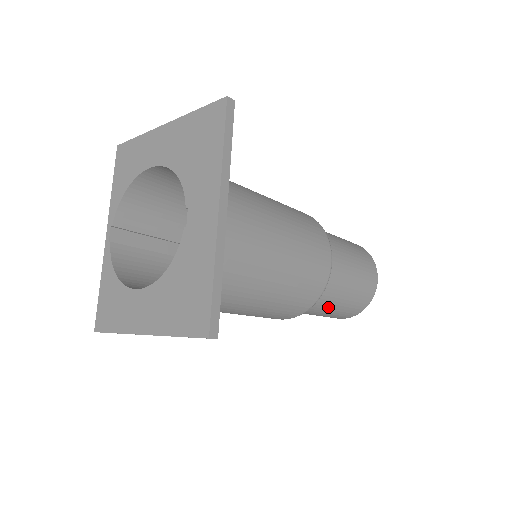
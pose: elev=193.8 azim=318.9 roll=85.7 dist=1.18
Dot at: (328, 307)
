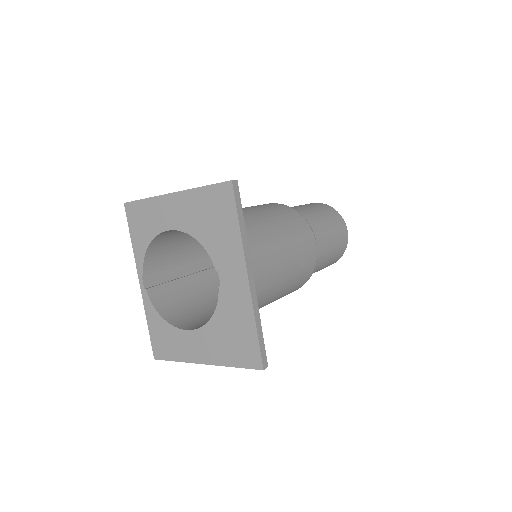
Dot at: (315, 271)
